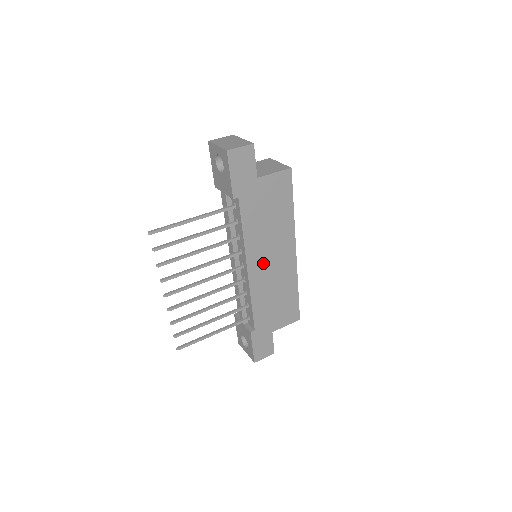
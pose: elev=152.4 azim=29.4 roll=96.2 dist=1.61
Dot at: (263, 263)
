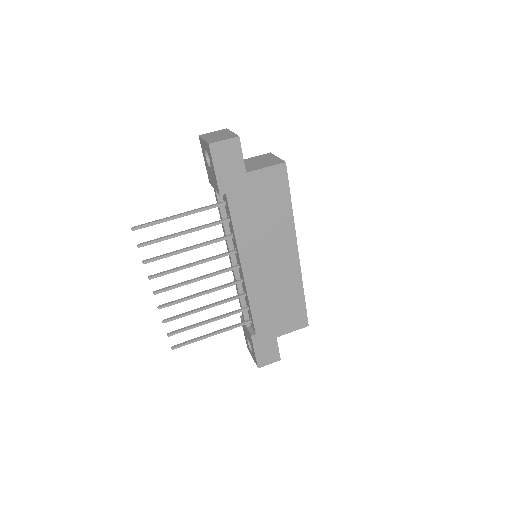
Dot at: (260, 263)
